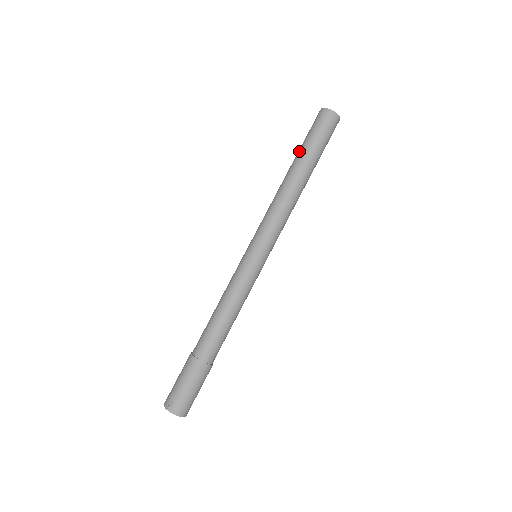
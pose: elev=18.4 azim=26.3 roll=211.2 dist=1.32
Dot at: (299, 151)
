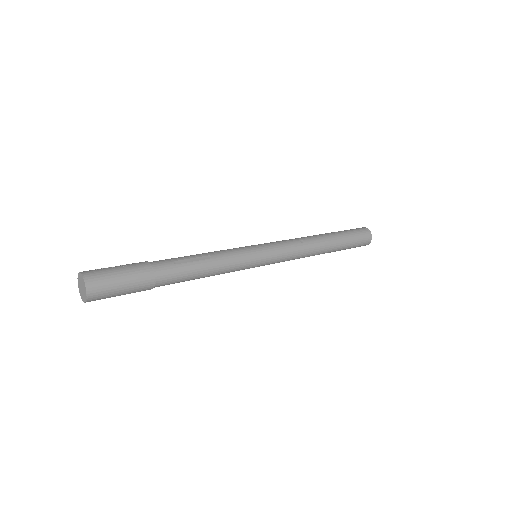
Dot at: (332, 232)
